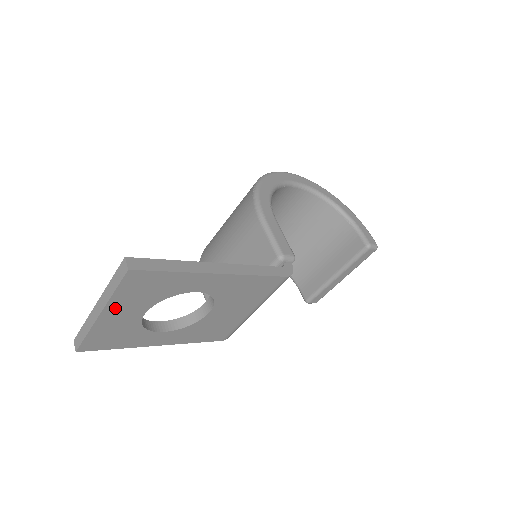
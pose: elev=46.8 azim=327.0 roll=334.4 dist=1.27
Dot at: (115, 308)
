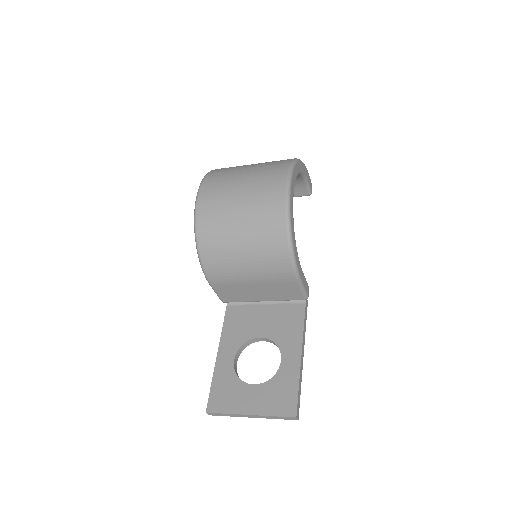
Dot at: occluded
